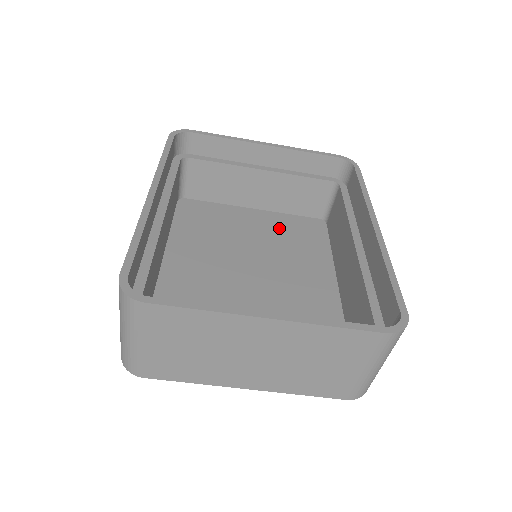
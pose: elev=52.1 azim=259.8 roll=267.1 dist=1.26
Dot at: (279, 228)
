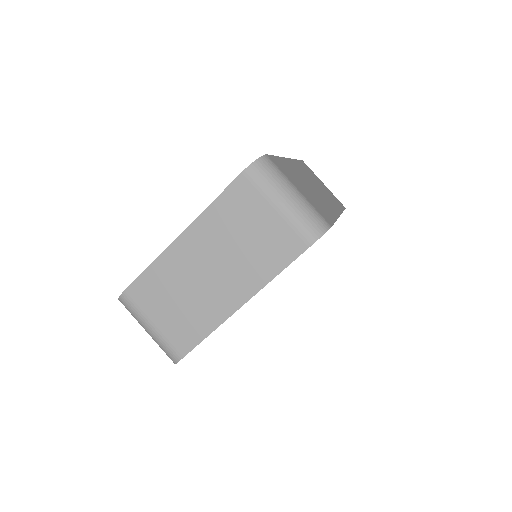
Dot at: occluded
